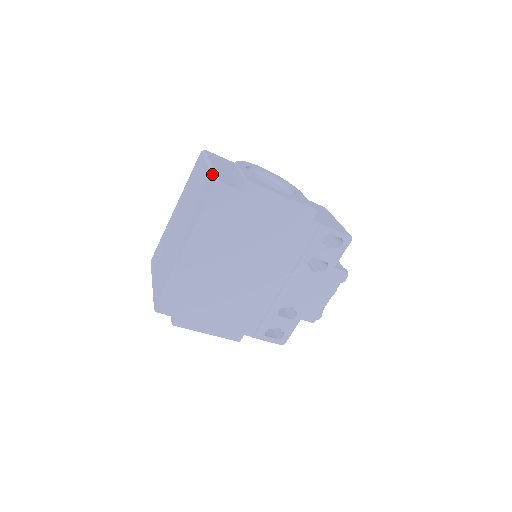
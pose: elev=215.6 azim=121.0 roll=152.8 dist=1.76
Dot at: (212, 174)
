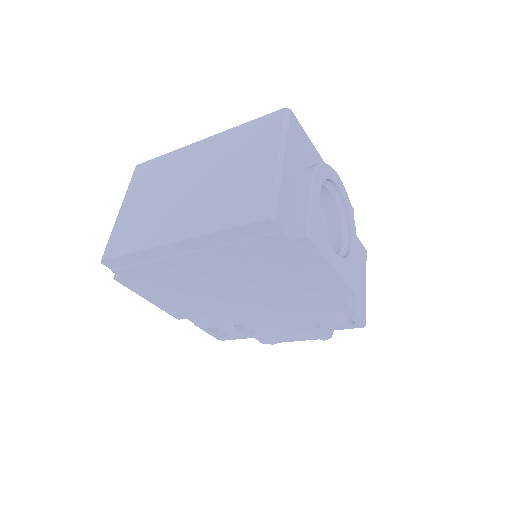
Dot at: (274, 190)
